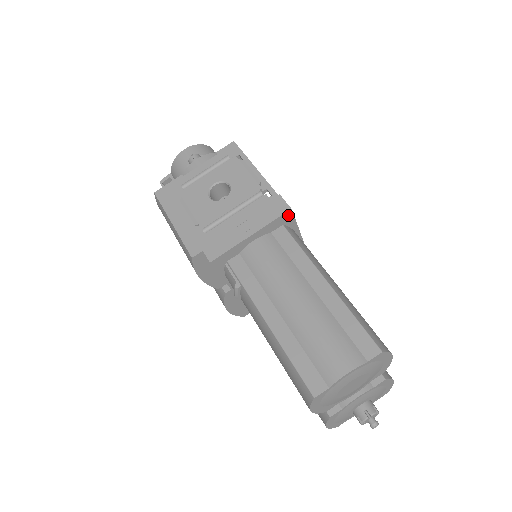
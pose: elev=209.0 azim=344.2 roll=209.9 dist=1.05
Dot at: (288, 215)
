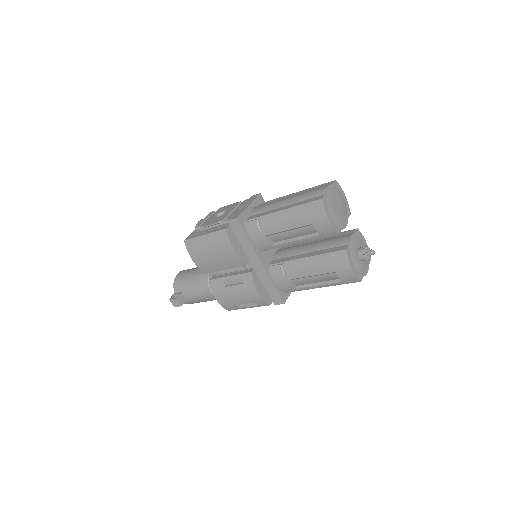
Dot at: (261, 197)
